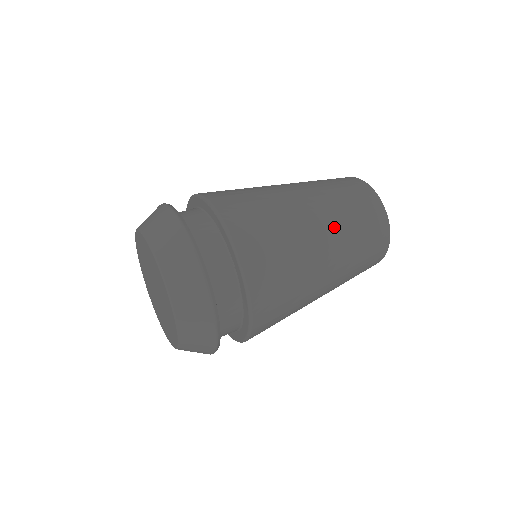
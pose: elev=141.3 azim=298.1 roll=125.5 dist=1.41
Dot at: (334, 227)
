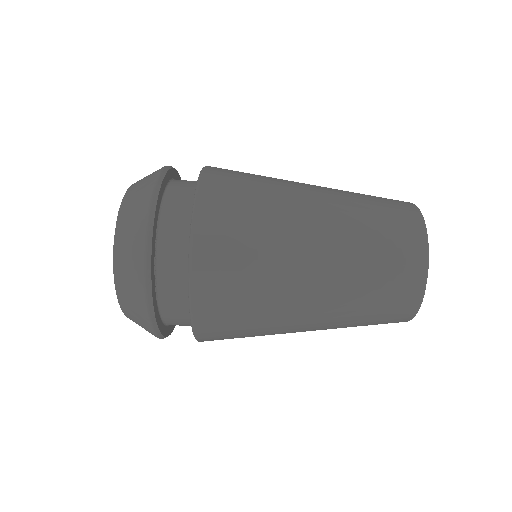
Dot at: (334, 291)
